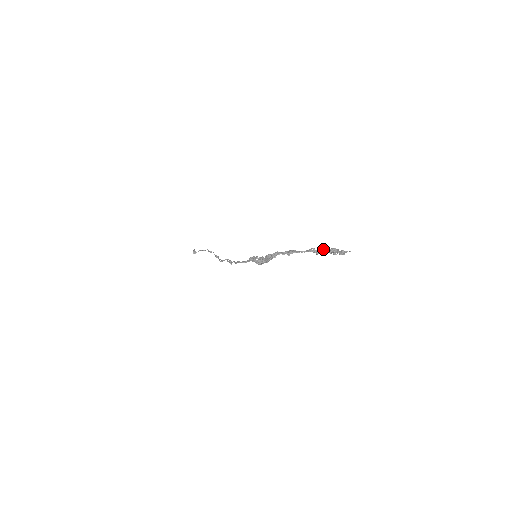
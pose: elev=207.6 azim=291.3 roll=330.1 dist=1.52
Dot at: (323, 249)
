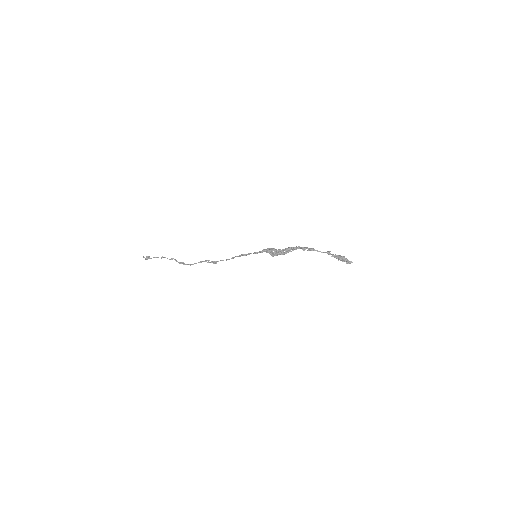
Dot at: occluded
